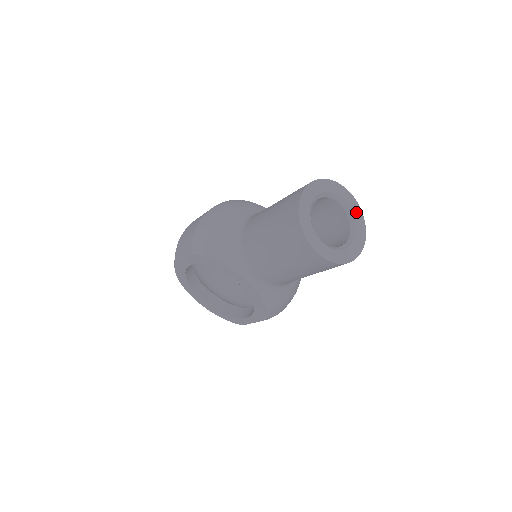
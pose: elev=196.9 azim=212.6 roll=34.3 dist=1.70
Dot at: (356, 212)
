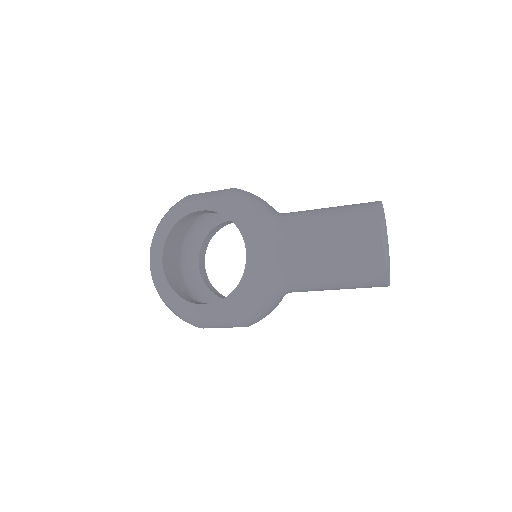
Dot at: (389, 261)
